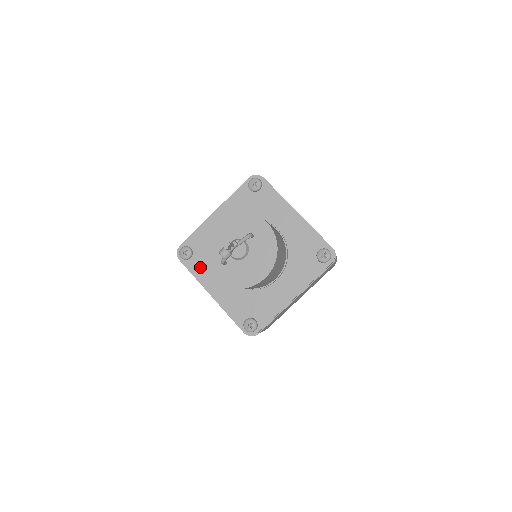
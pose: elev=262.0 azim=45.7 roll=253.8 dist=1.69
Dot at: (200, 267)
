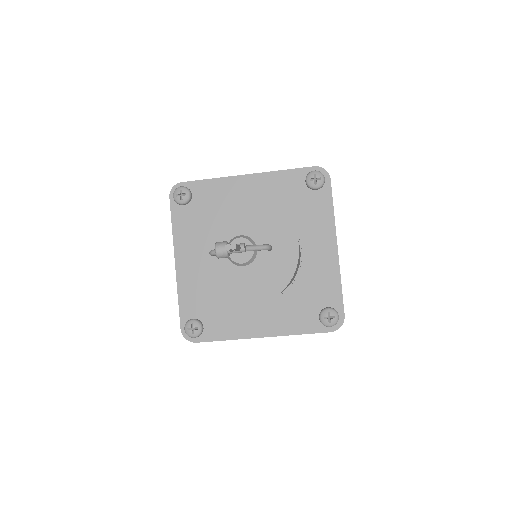
Dot at: (186, 223)
